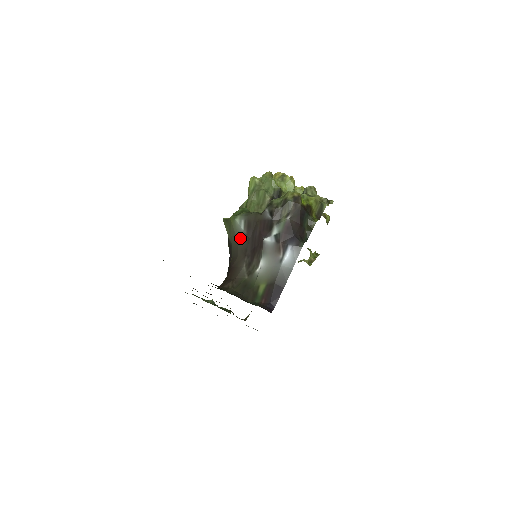
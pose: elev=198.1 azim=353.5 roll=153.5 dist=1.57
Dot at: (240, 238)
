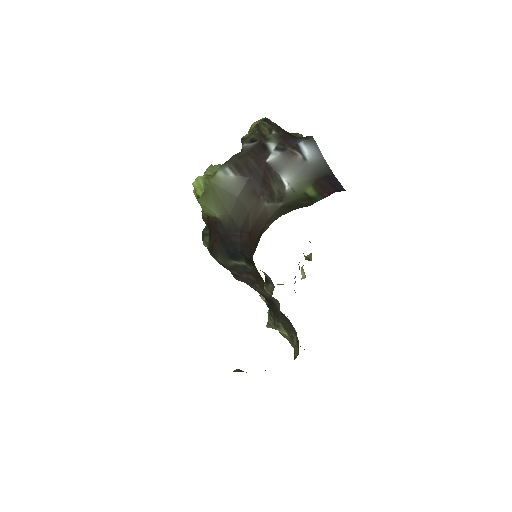
Dot at: (236, 189)
